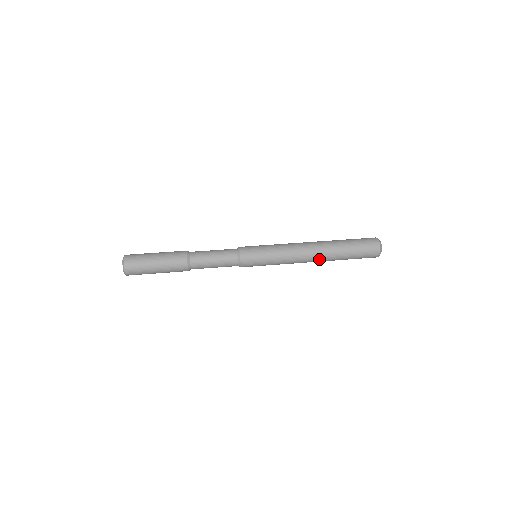
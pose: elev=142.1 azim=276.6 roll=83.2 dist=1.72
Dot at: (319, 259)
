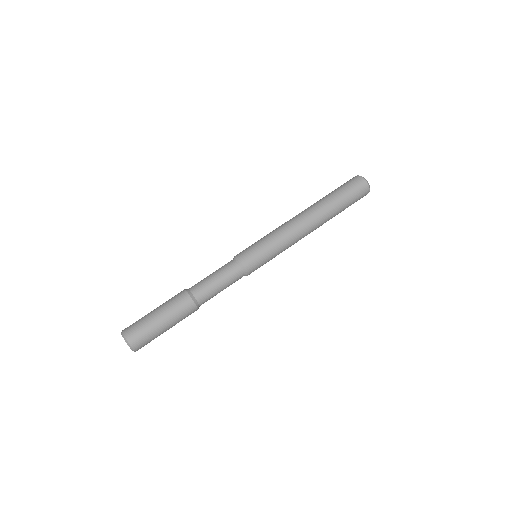
Dot at: (318, 226)
